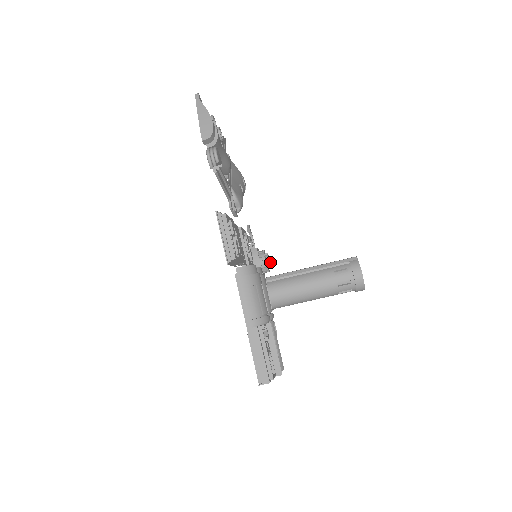
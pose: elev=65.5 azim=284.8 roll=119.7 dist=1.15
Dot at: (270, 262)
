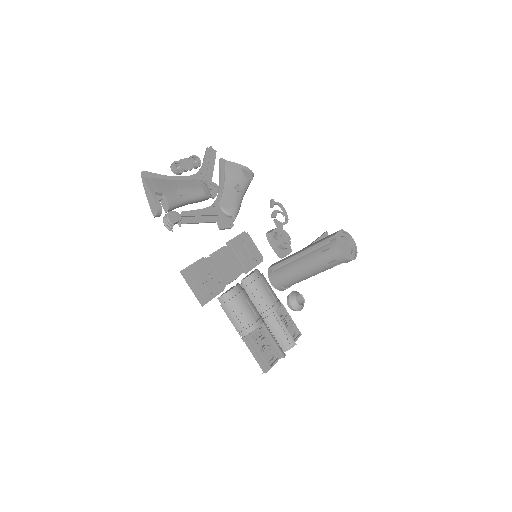
Dot at: (288, 237)
